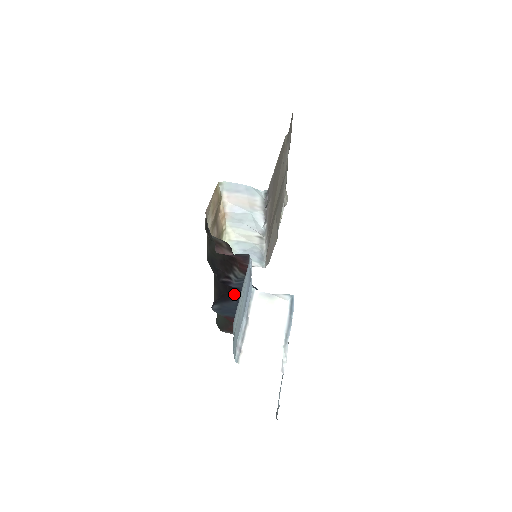
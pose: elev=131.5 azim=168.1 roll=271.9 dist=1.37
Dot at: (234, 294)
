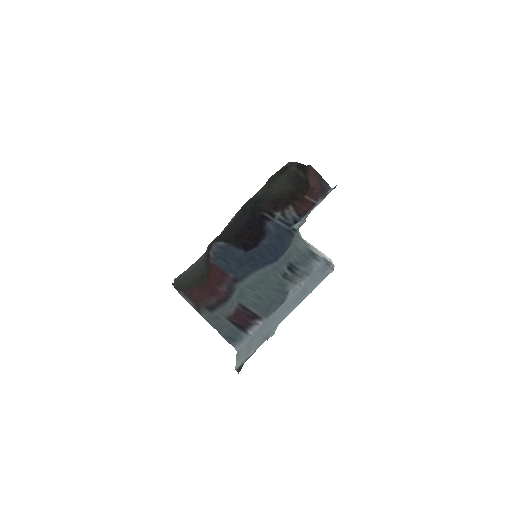
Dot at: (247, 245)
